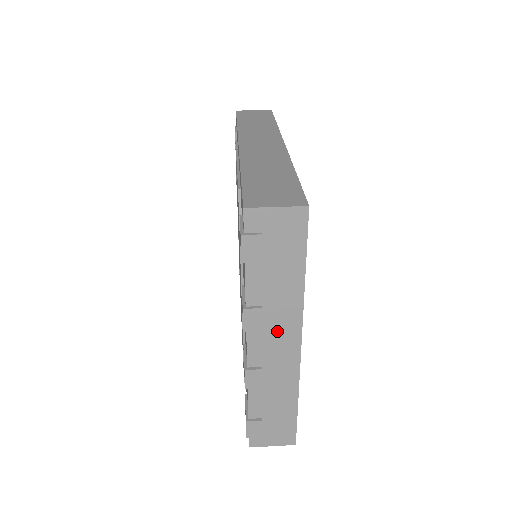
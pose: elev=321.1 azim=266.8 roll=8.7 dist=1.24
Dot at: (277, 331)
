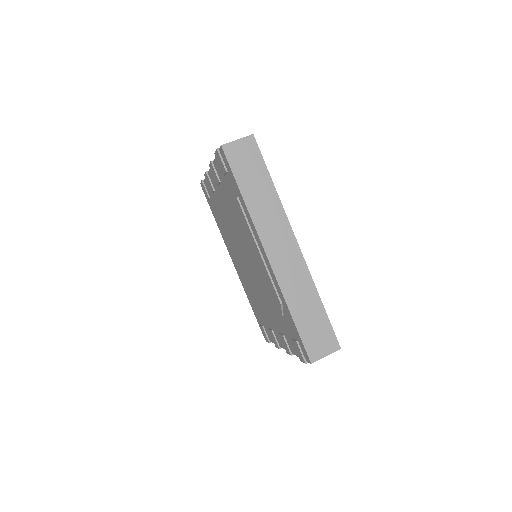
Dot at: occluded
